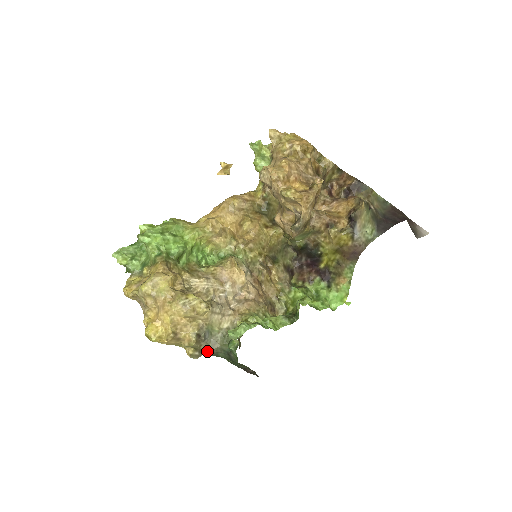
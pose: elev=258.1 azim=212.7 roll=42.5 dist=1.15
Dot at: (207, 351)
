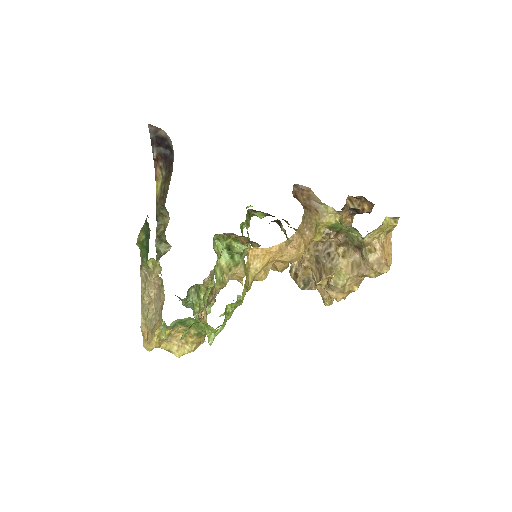
Dot at: occluded
